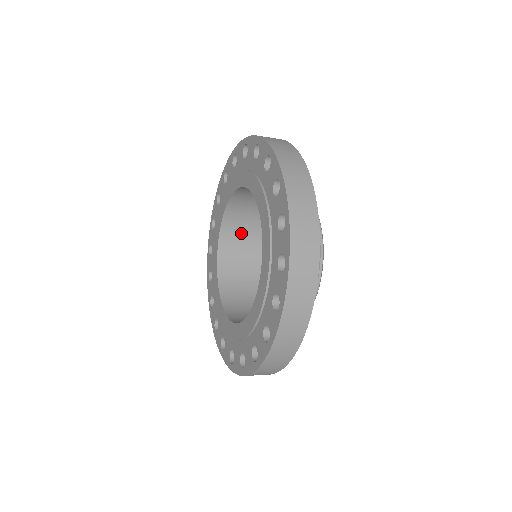
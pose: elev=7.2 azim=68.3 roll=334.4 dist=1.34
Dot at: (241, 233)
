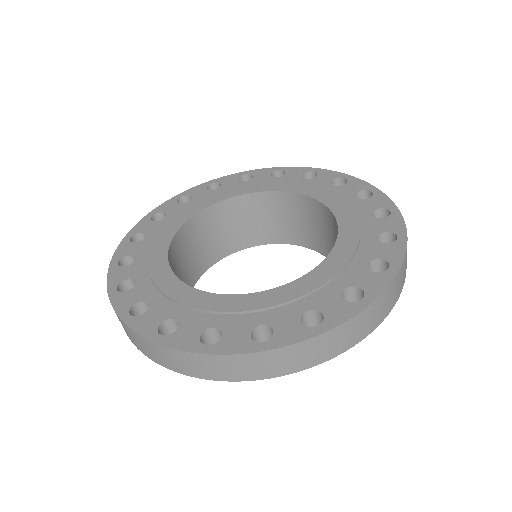
Dot at: (254, 217)
